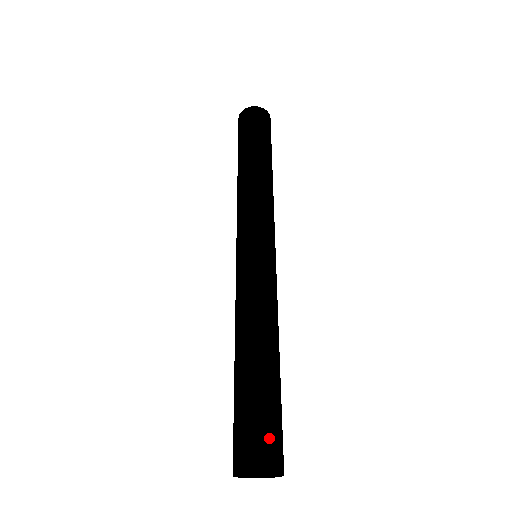
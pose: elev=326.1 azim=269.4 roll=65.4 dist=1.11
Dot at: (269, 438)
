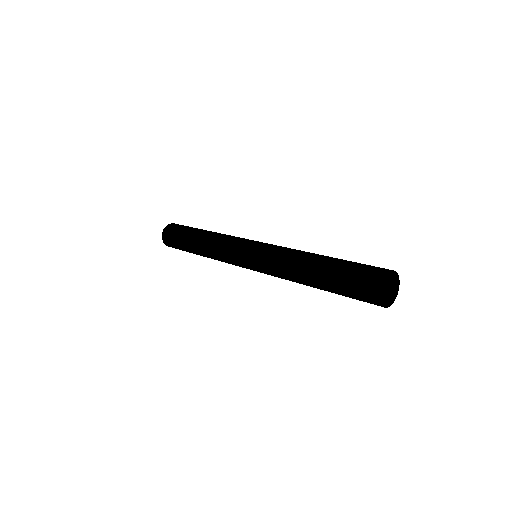
Dot at: (371, 266)
